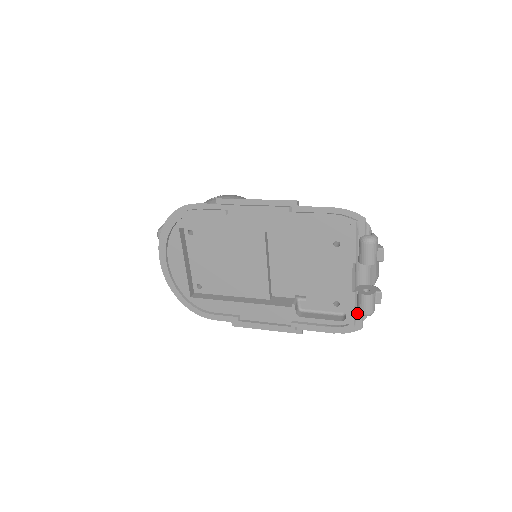
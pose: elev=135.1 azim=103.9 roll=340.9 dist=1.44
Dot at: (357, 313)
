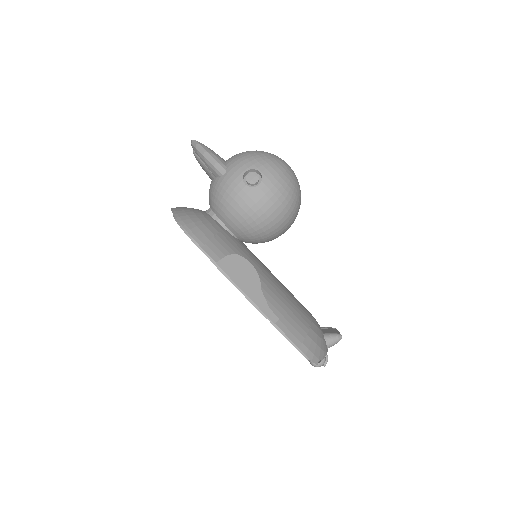
Dot at: occluded
